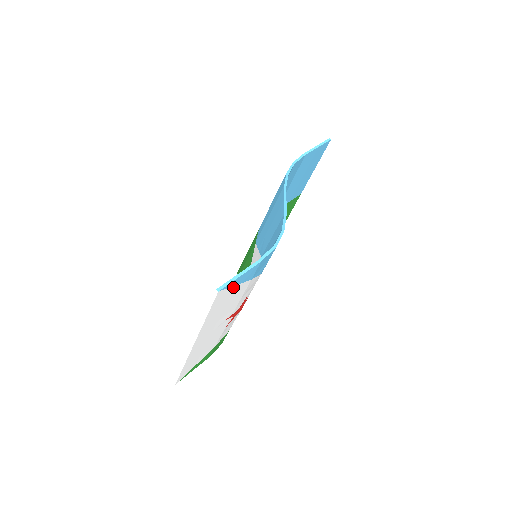
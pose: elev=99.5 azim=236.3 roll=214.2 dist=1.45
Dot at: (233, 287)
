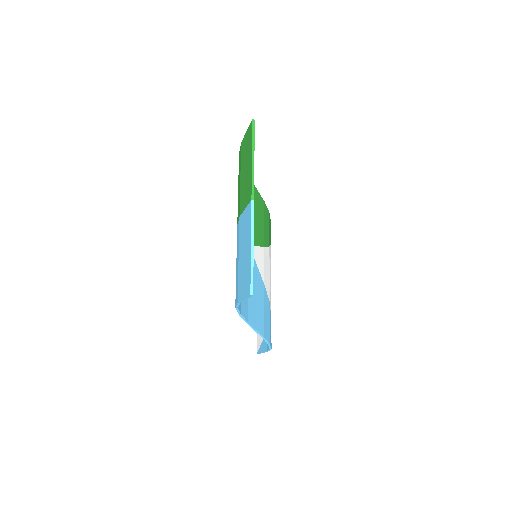
Dot at: occluded
